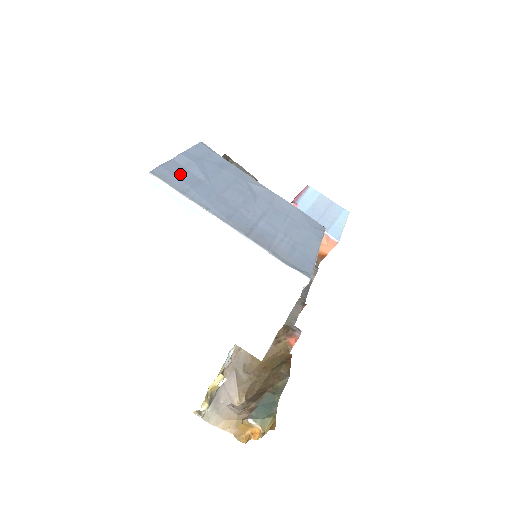
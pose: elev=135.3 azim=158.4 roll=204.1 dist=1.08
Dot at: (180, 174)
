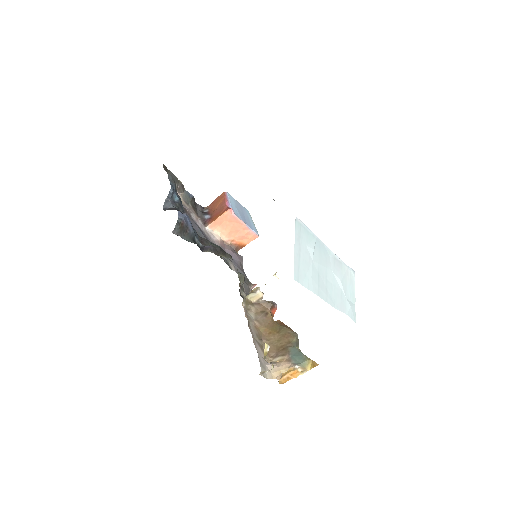
Dot at: occluded
